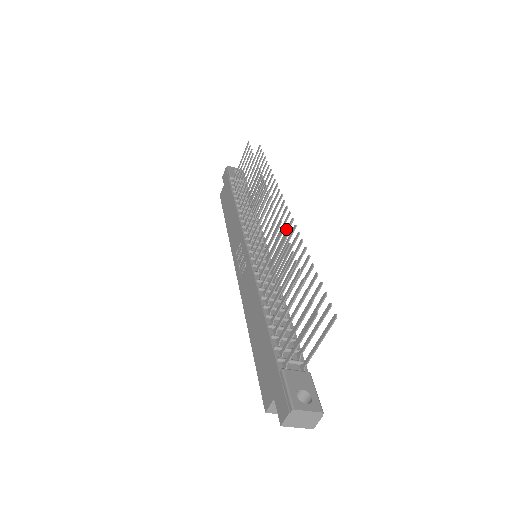
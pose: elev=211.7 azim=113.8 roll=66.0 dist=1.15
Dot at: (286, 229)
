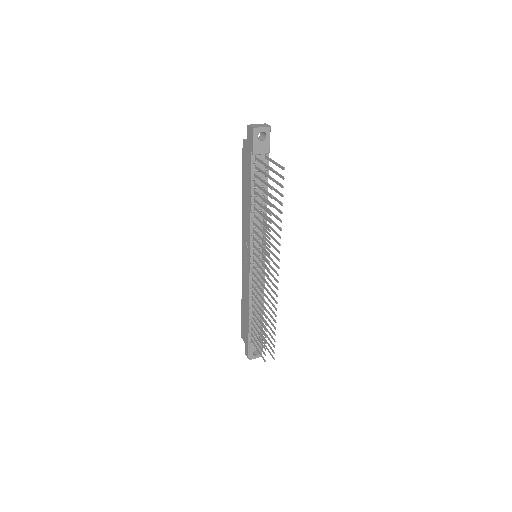
Dot at: (274, 284)
